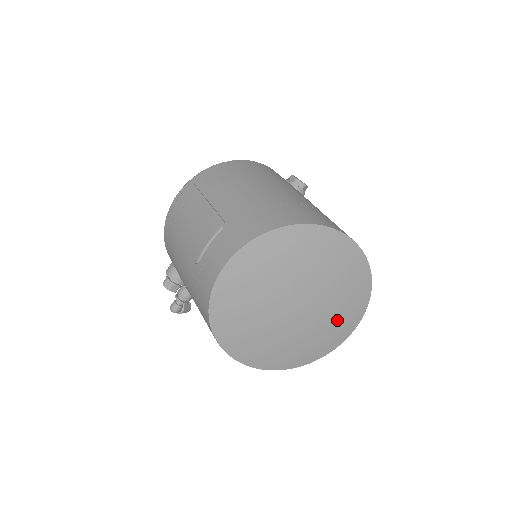
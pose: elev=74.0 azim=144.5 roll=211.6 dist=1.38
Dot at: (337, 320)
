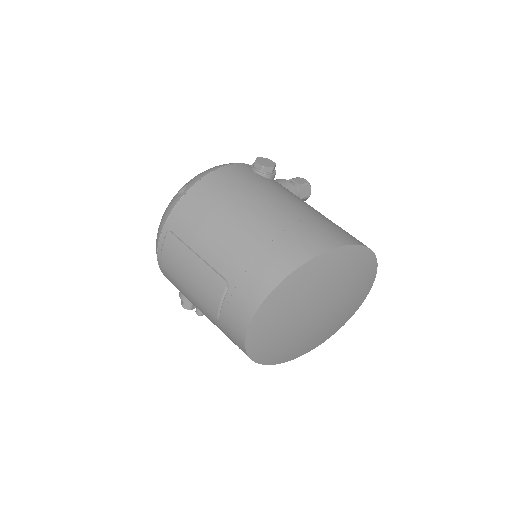
Dot at: (355, 297)
